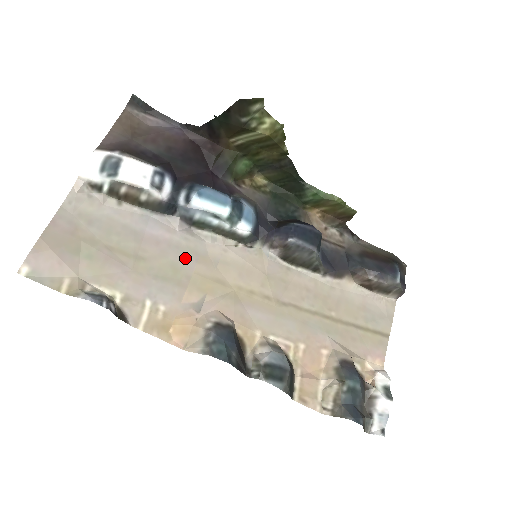
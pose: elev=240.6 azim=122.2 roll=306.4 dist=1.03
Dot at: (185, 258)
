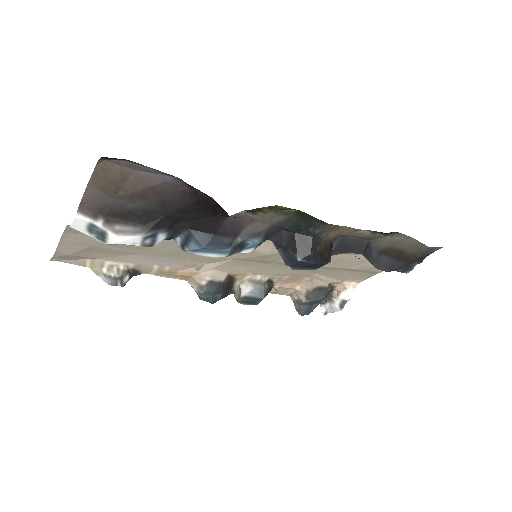
Dot at: occluded
